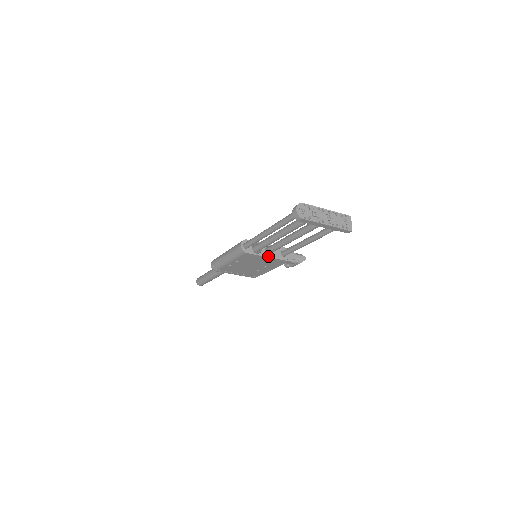
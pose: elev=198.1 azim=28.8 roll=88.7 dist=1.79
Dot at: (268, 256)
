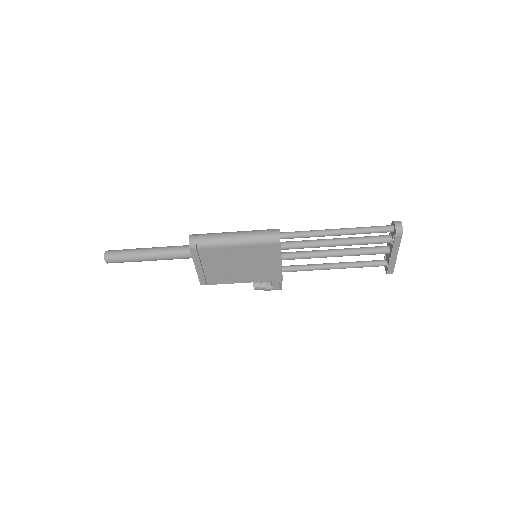
Dot at: occluded
